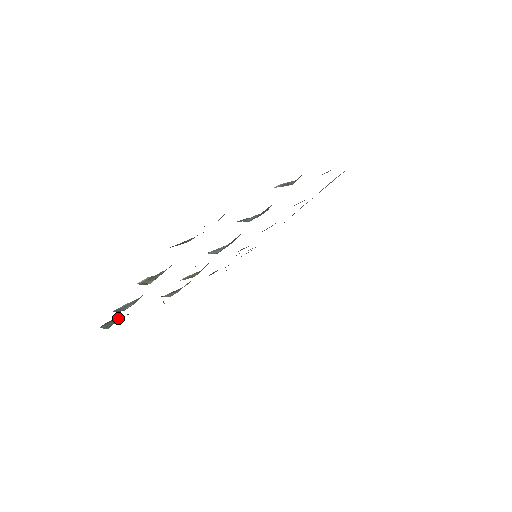
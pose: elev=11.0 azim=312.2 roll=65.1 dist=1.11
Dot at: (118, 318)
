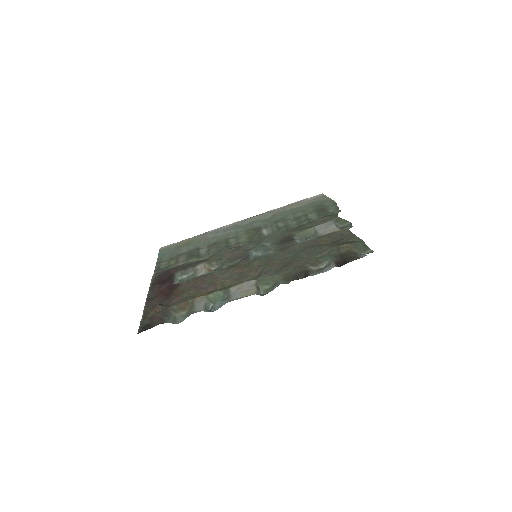
Dot at: (173, 311)
